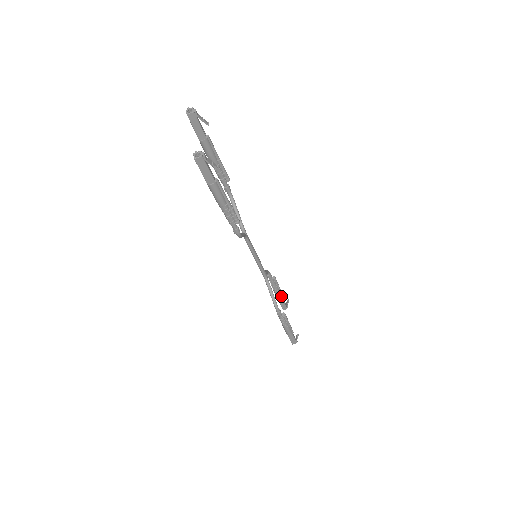
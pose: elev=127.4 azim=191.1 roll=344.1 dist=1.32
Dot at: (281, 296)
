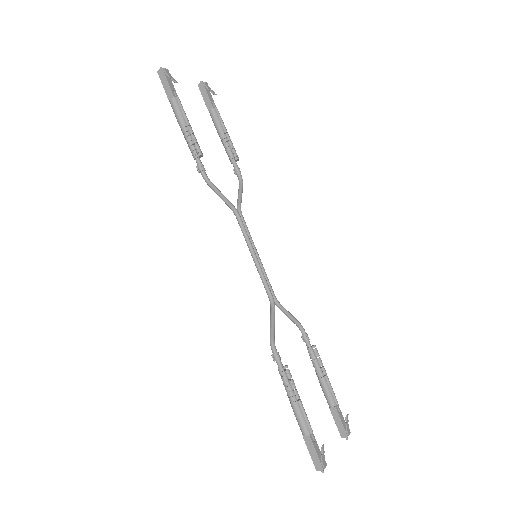
Dot at: (331, 396)
